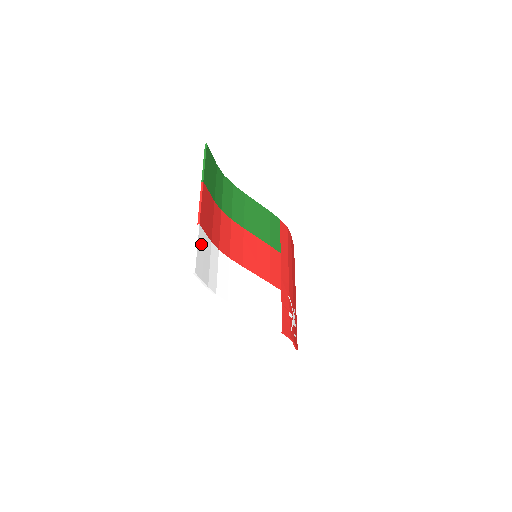
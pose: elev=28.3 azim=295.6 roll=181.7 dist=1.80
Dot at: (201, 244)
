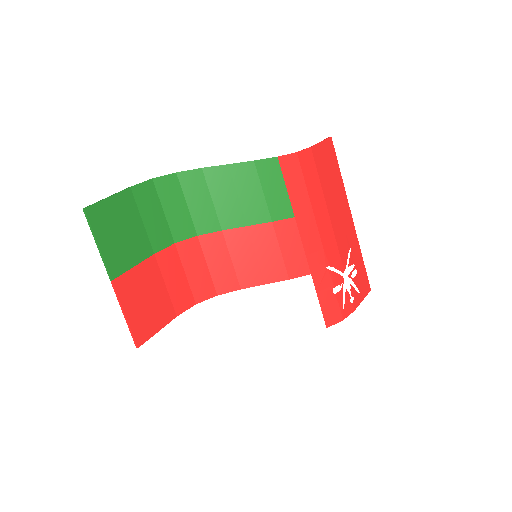
Dot at: (156, 360)
